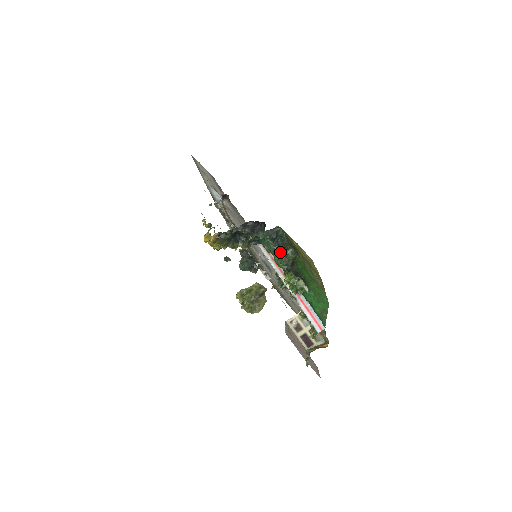
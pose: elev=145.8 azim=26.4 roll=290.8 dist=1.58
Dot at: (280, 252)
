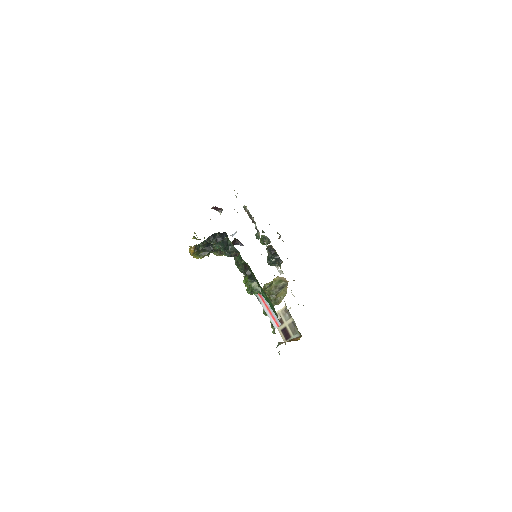
Dot at: (235, 258)
